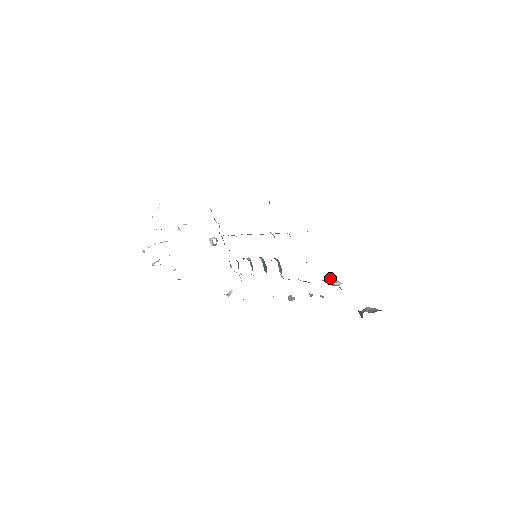
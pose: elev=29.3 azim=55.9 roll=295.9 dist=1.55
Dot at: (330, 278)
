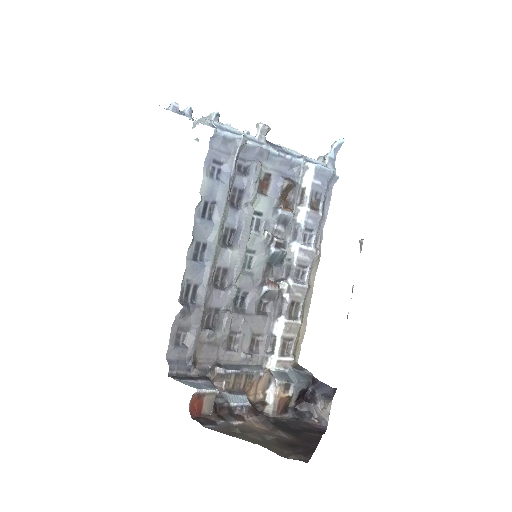
Dot at: (274, 379)
